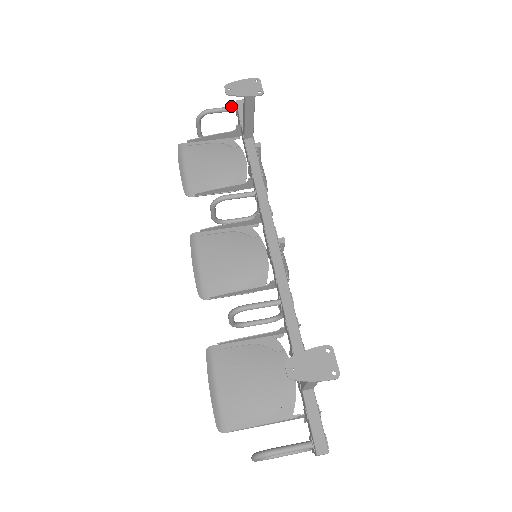
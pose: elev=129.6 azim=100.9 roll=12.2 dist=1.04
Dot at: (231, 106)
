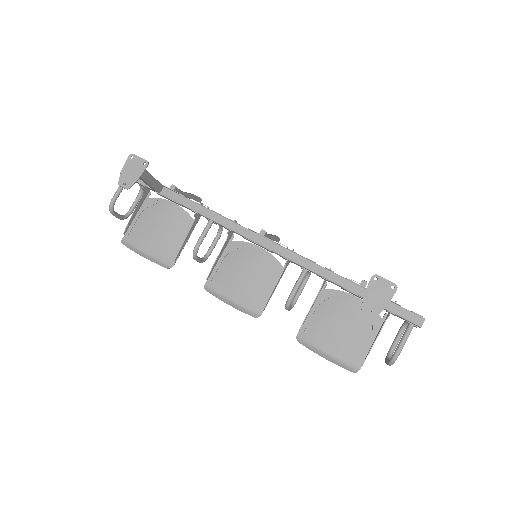
Dot at: occluded
